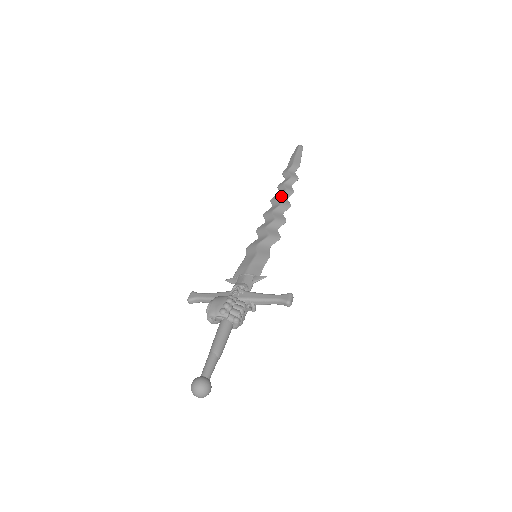
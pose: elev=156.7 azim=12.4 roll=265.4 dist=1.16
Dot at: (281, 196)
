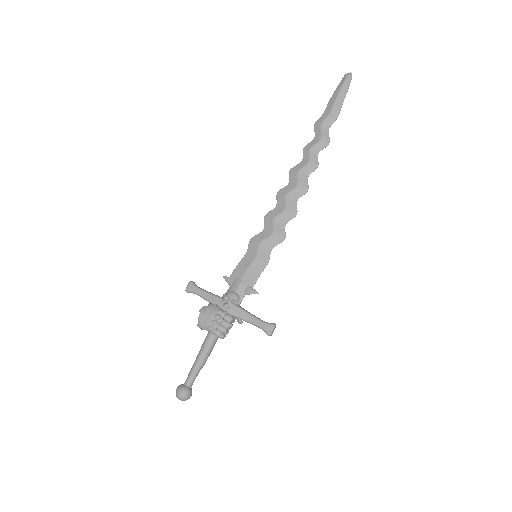
Dot at: (301, 171)
